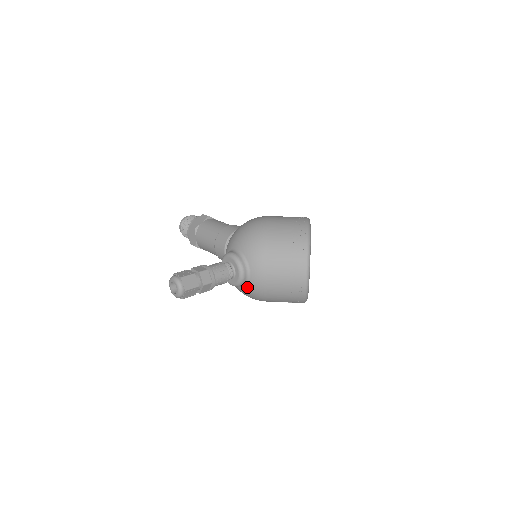
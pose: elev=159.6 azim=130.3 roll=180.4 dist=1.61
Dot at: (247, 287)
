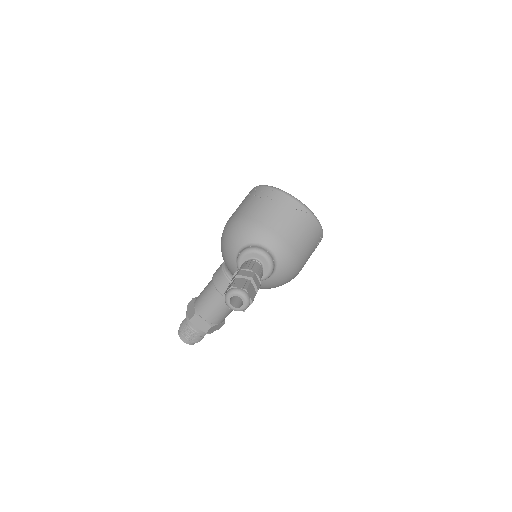
Dot at: (279, 262)
